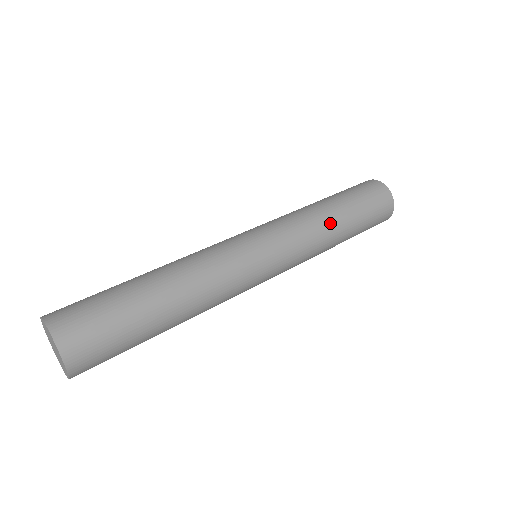
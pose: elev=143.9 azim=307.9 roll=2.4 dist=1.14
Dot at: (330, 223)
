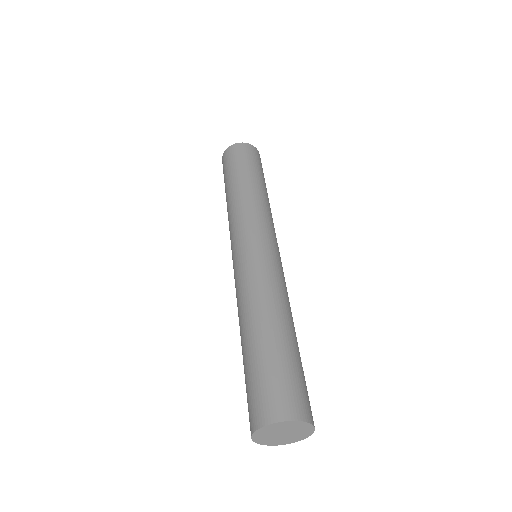
Dot at: occluded
